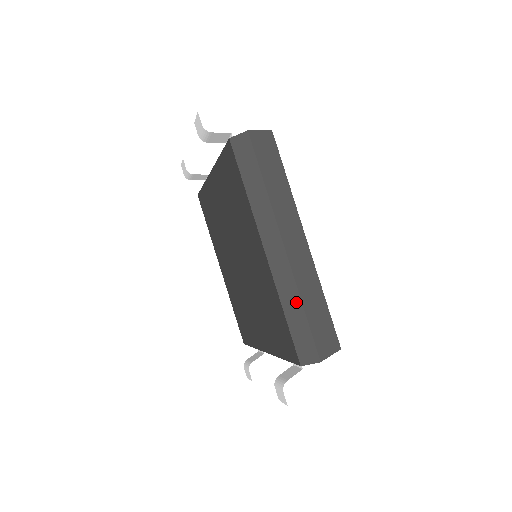
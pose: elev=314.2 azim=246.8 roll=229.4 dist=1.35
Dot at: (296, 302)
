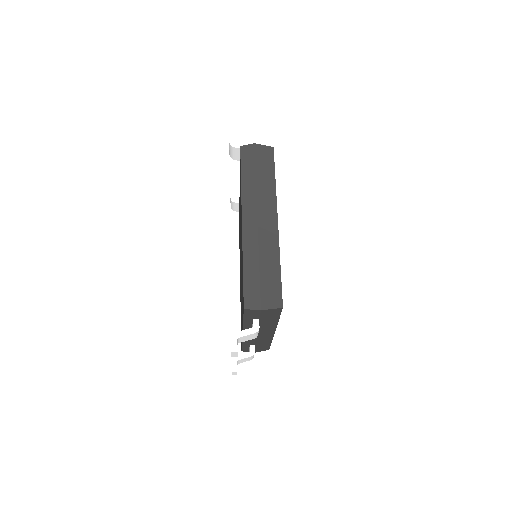
Dot at: (255, 261)
